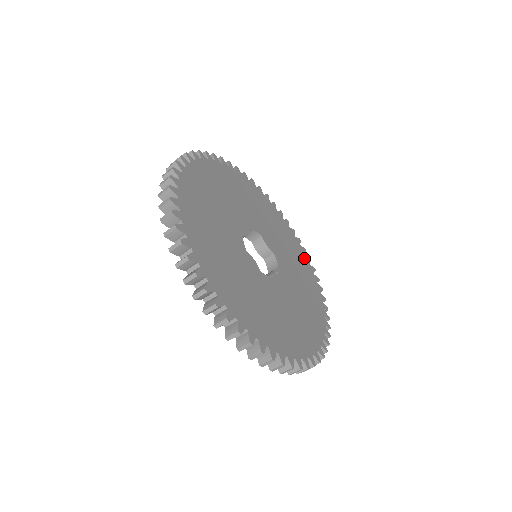
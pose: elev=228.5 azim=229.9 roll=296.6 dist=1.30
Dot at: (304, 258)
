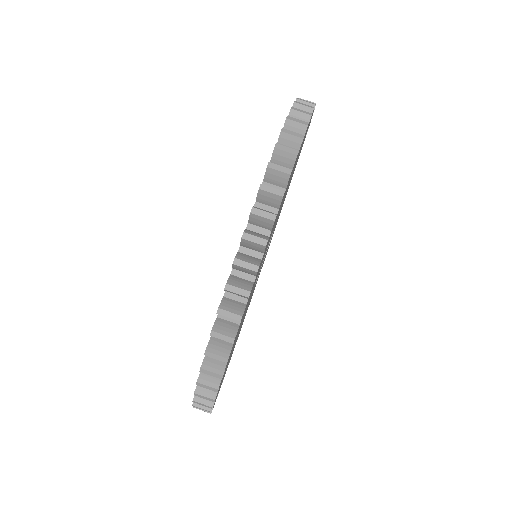
Dot at: occluded
